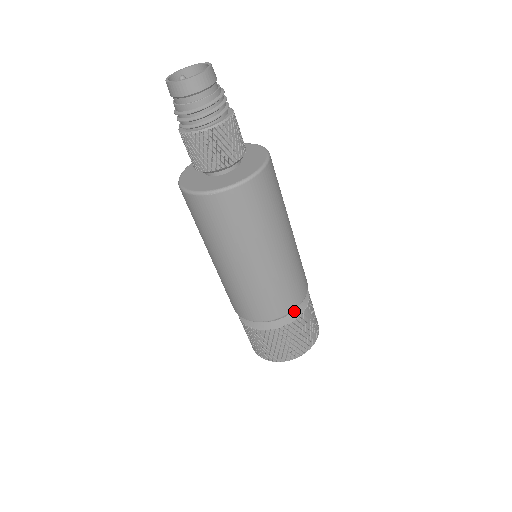
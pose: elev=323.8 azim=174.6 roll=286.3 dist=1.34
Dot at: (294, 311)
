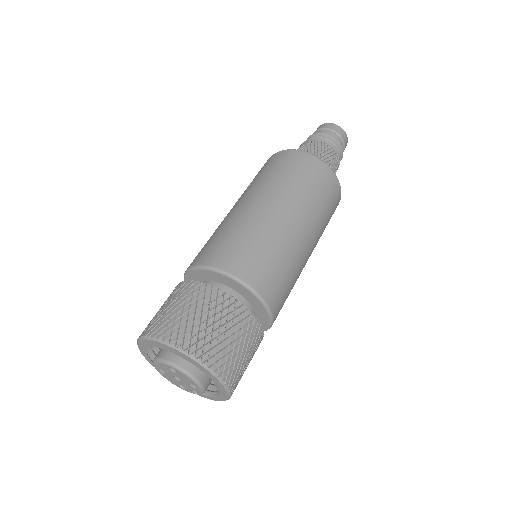
Dot at: occluded
